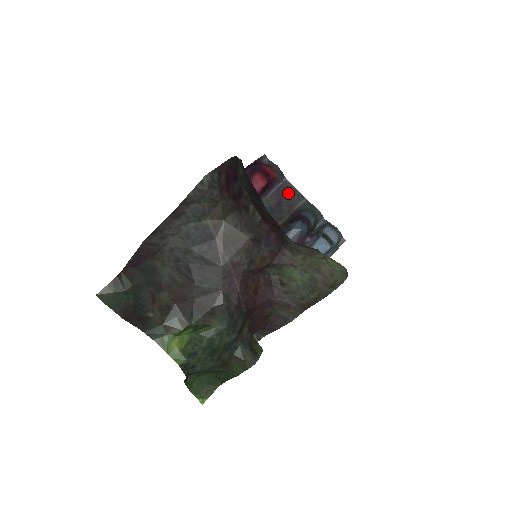
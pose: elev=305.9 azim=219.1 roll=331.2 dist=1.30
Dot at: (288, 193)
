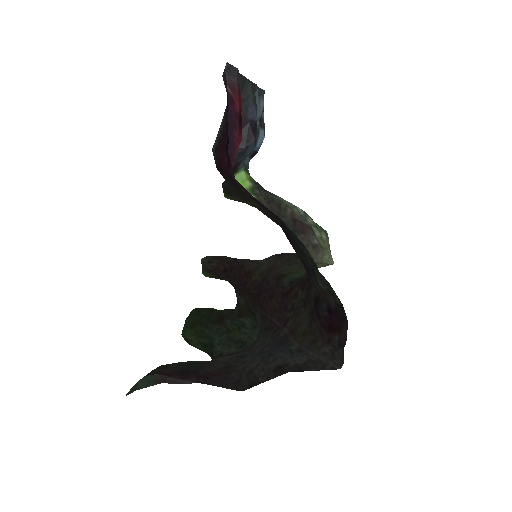
Dot at: occluded
